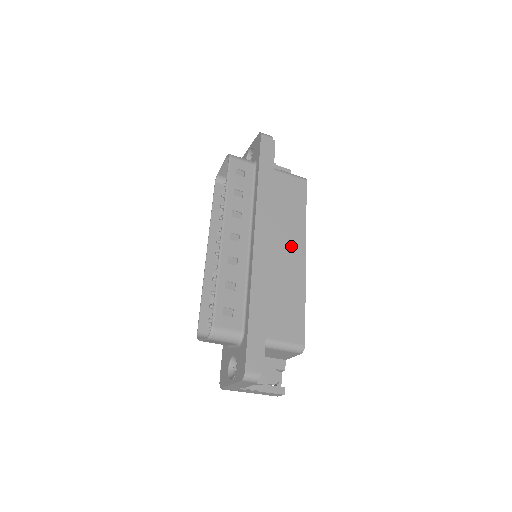
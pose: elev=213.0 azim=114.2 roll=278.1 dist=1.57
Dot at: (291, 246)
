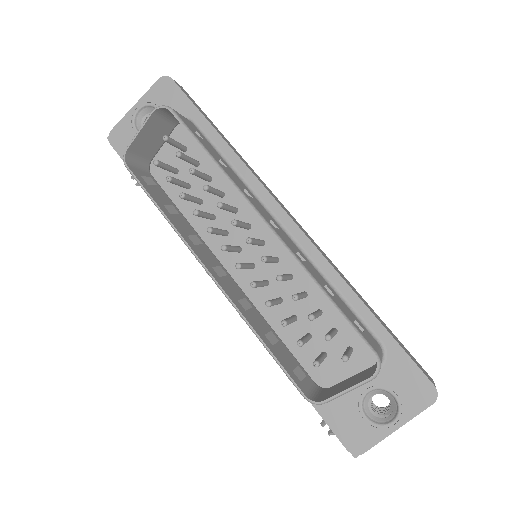
Dot at: occluded
